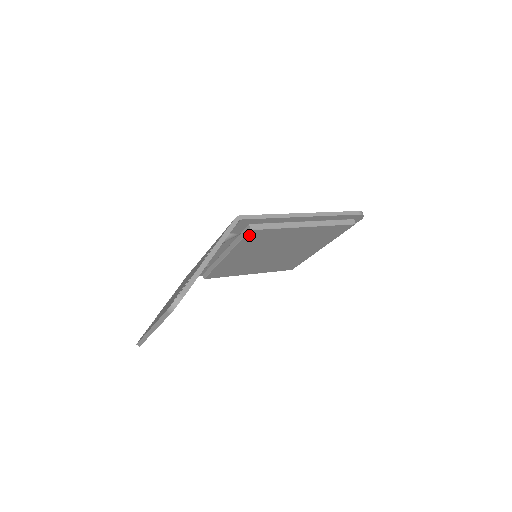
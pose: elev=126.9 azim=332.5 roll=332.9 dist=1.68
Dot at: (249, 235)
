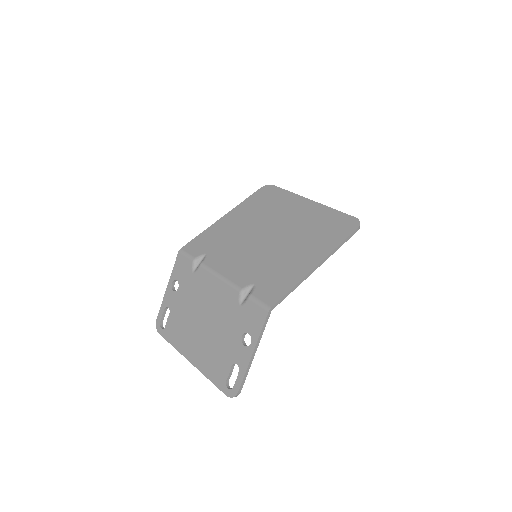
Dot at: occluded
